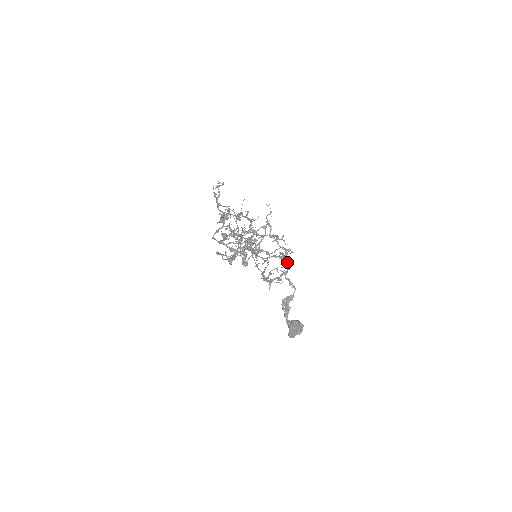
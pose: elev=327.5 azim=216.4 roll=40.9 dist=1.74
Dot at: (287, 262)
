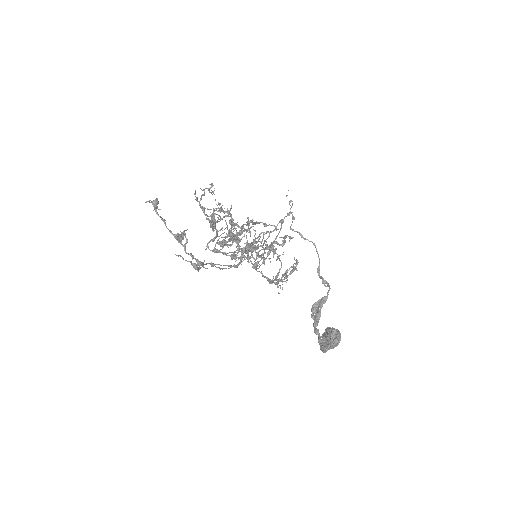
Dot at: occluded
